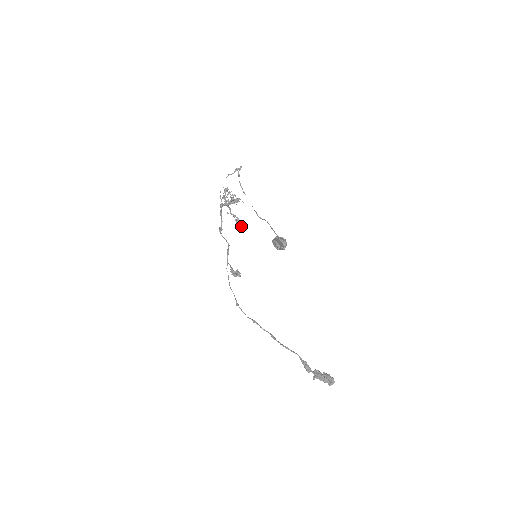
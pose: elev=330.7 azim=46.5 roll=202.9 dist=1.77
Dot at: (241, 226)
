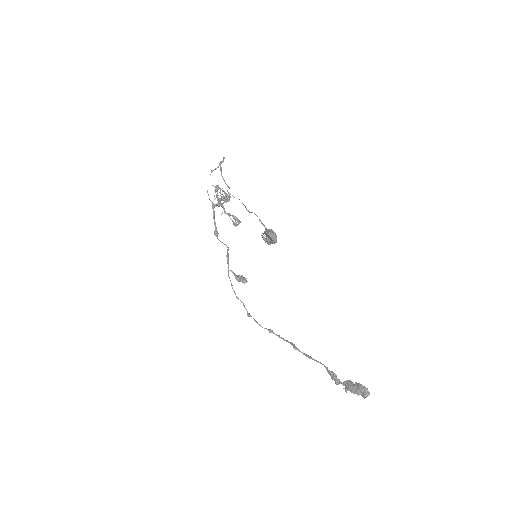
Dot at: occluded
